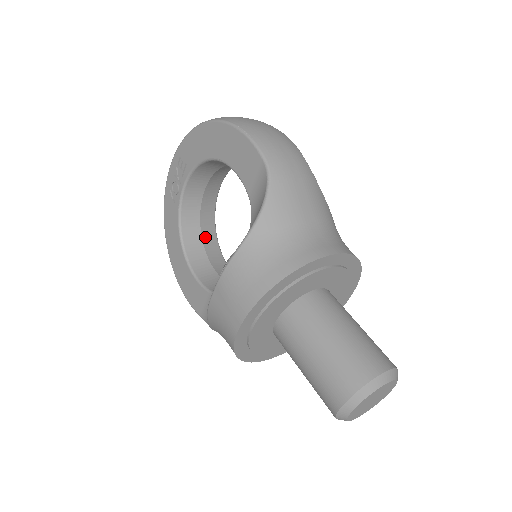
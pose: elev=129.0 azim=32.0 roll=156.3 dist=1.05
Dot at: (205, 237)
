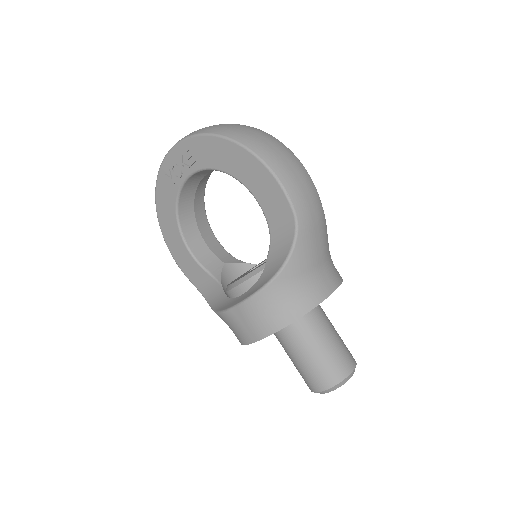
Dot at: (196, 210)
